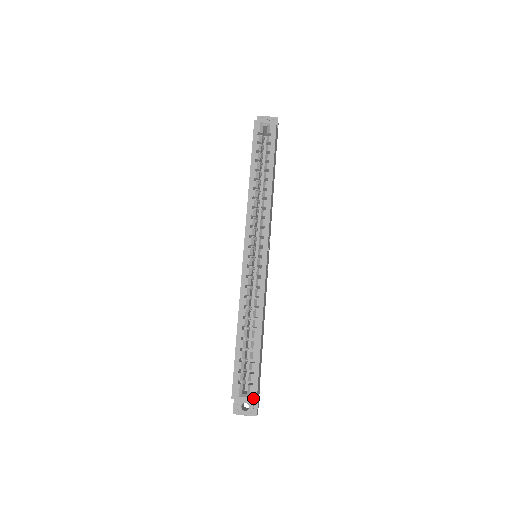
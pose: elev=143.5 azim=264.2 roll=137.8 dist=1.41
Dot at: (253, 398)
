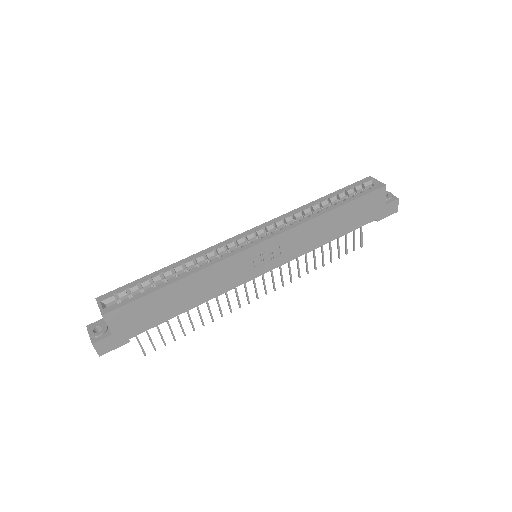
Dot at: (104, 311)
